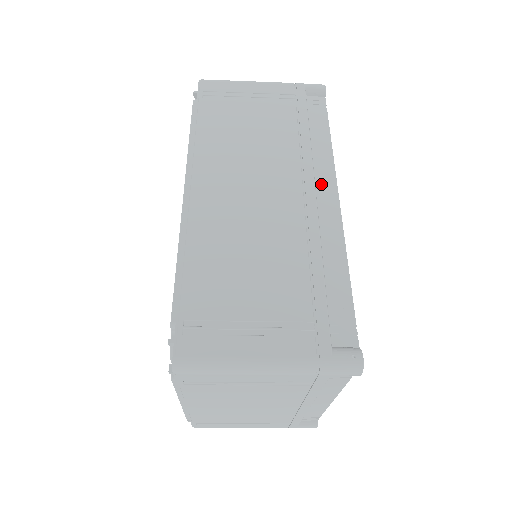
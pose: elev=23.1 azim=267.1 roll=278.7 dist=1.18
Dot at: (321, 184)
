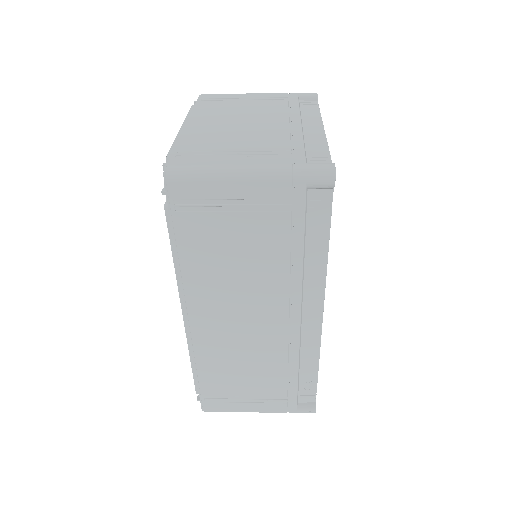
Dot at: (308, 303)
